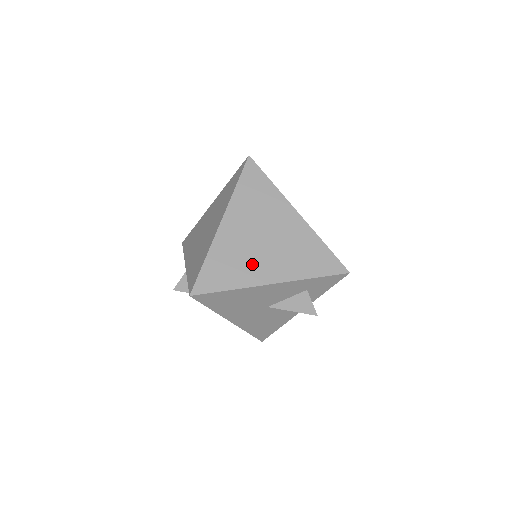
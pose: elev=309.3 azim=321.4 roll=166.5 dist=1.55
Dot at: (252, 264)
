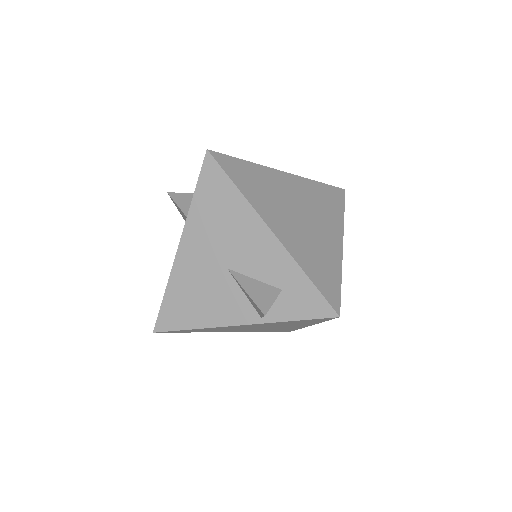
Dot at: (274, 207)
